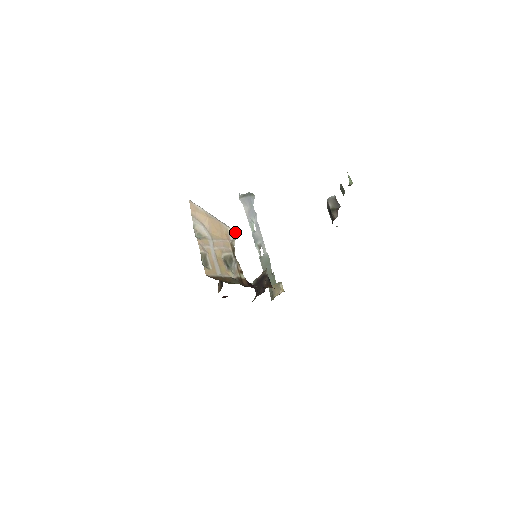
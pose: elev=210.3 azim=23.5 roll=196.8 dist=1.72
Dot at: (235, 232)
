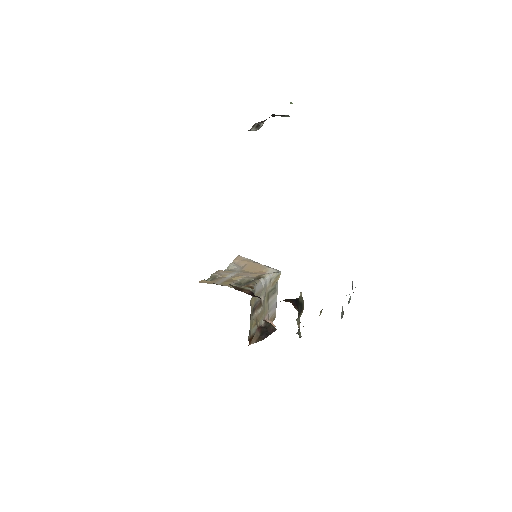
Dot at: (276, 271)
